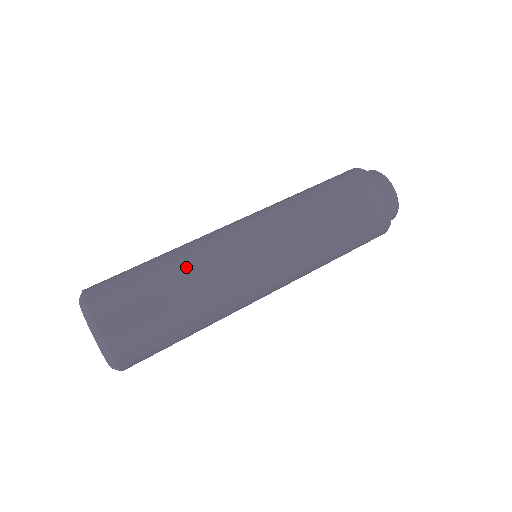
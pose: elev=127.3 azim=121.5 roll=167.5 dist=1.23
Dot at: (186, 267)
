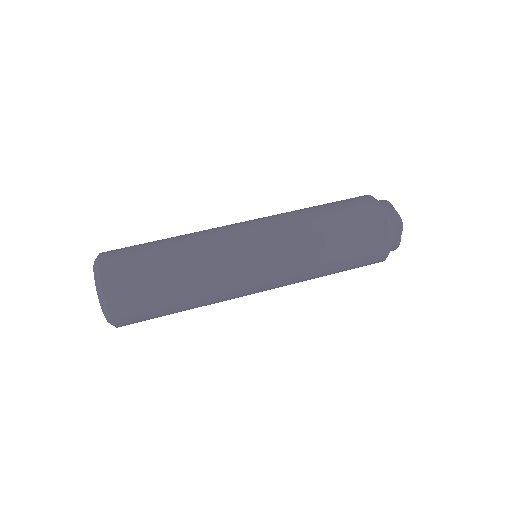
Dot at: (182, 235)
